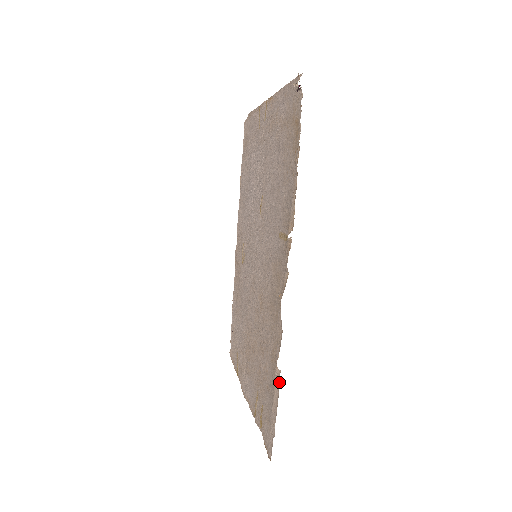
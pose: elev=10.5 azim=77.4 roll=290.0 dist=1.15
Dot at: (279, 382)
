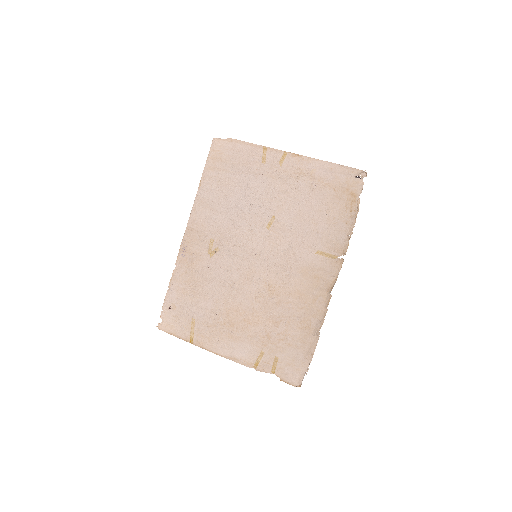
Dot at: (318, 339)
